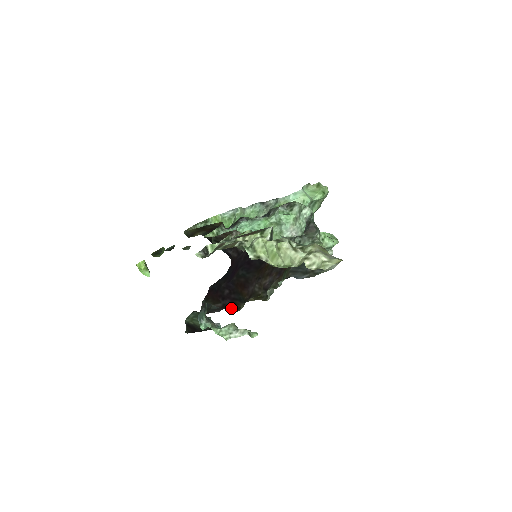
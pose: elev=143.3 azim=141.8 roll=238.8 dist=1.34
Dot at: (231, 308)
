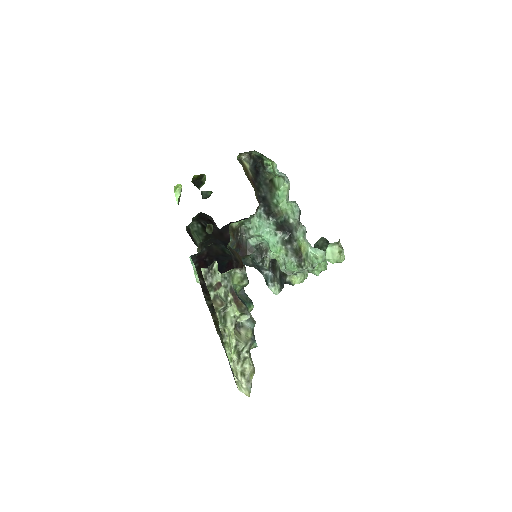
Dot at: (205, 293)
